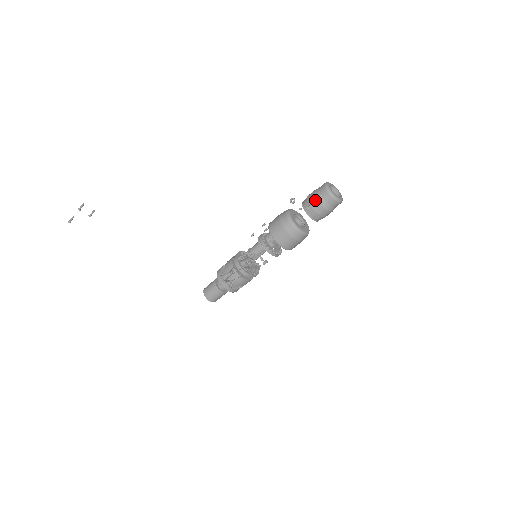
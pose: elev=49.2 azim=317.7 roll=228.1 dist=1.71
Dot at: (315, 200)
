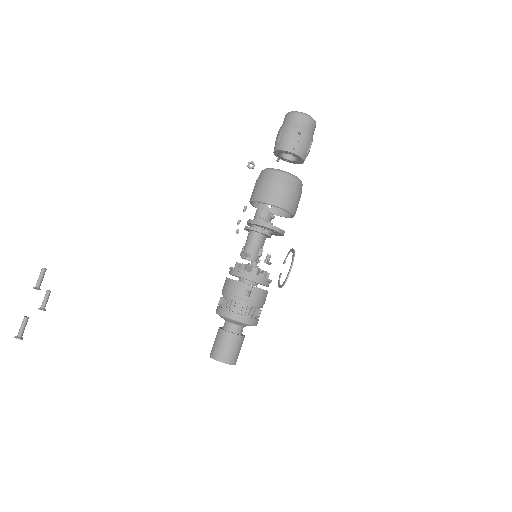
Dot at: (297, 132)
